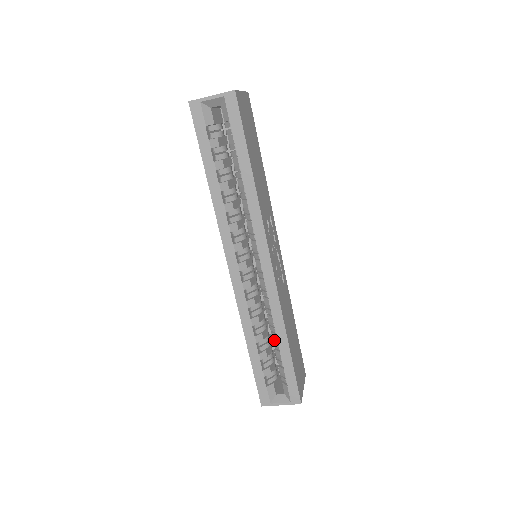
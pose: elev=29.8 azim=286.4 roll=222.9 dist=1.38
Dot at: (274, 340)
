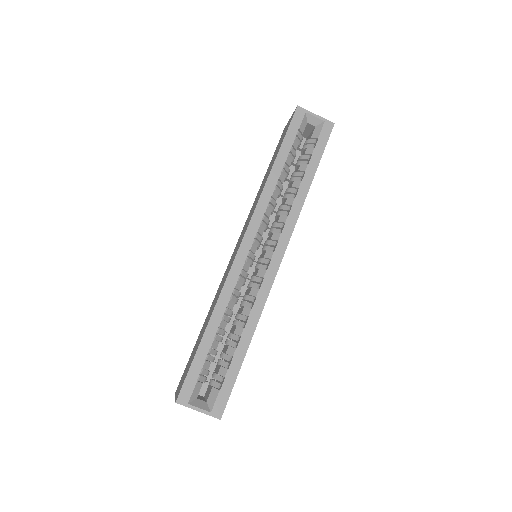
Dot at: (234, 336)
